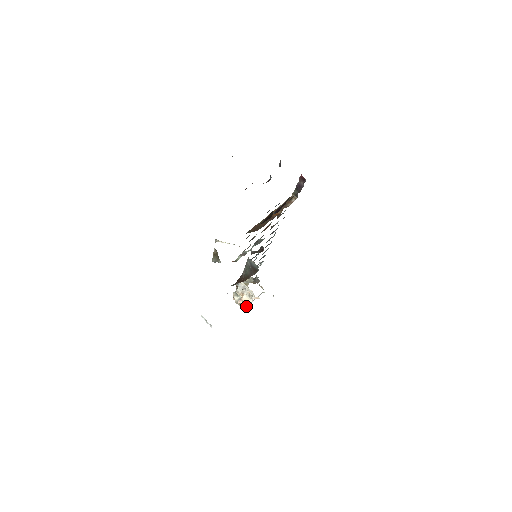
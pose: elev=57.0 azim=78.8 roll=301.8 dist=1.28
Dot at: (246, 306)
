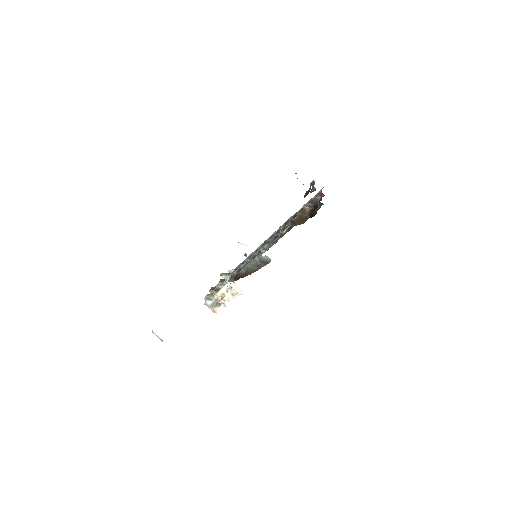
Dot at: (220, 307)
